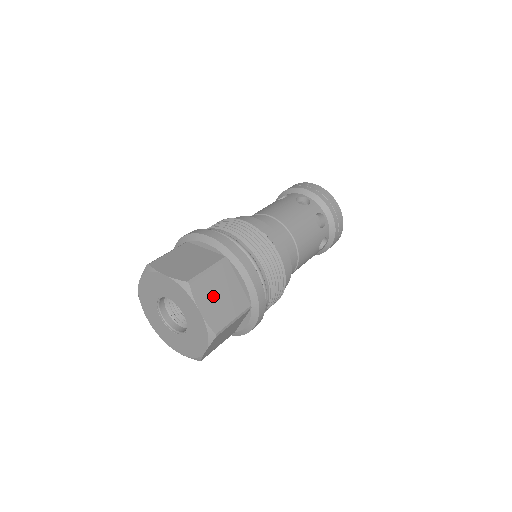
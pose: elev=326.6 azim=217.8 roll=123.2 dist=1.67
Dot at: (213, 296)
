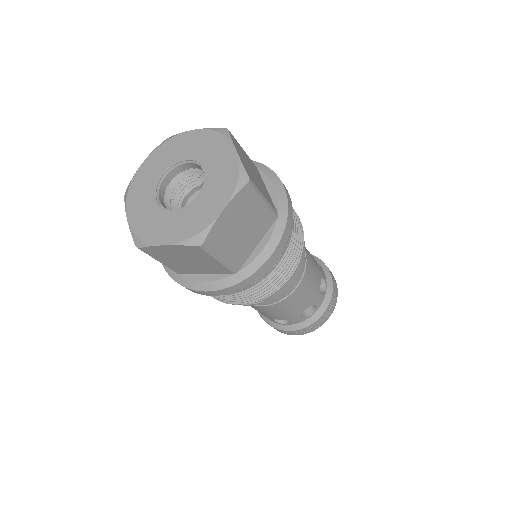
Dot at: occluded
